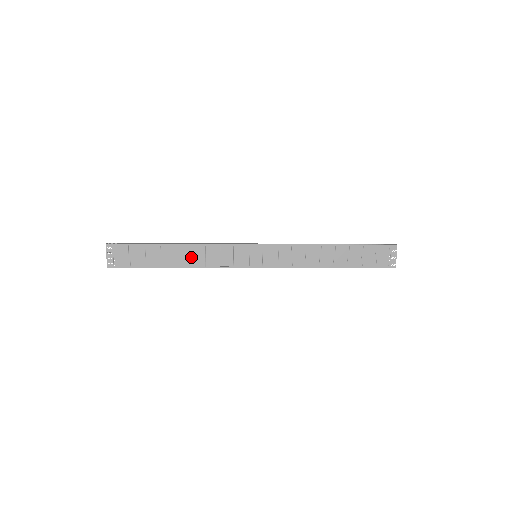
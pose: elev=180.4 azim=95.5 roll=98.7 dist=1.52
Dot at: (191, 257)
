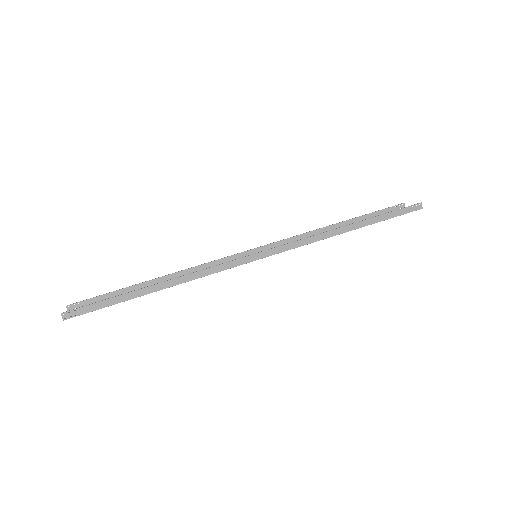
Dot at: occluded
